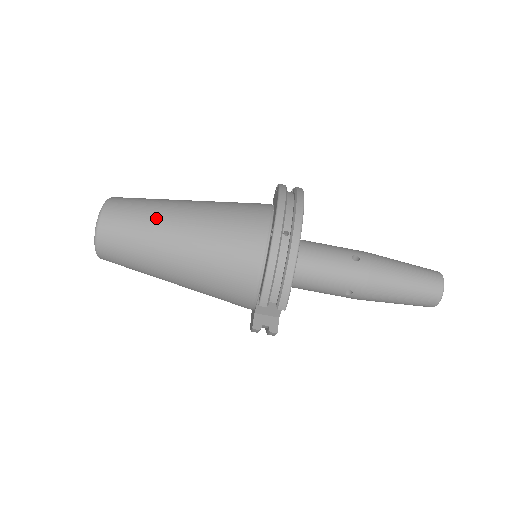
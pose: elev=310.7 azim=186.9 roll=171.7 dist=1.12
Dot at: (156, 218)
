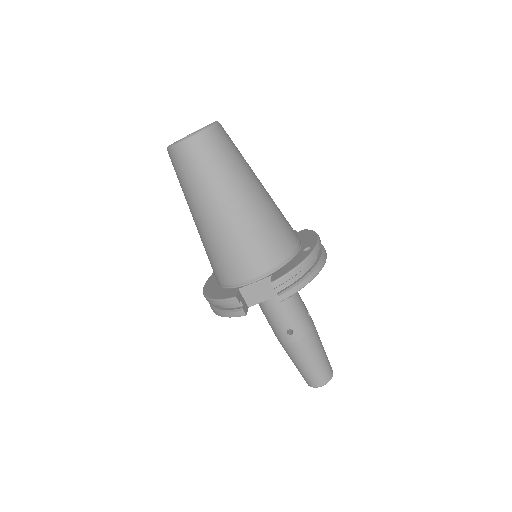
Dot at: (246, 167)
